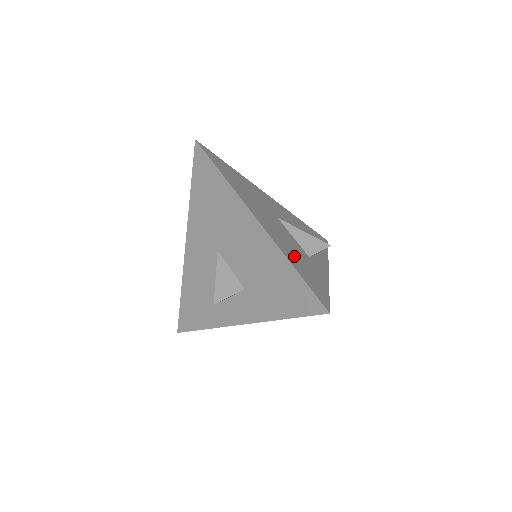
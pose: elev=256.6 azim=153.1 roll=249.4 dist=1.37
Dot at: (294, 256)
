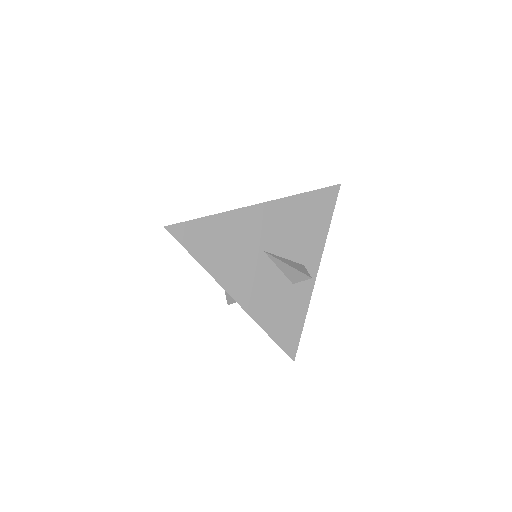
Dot at: (272, 312)
